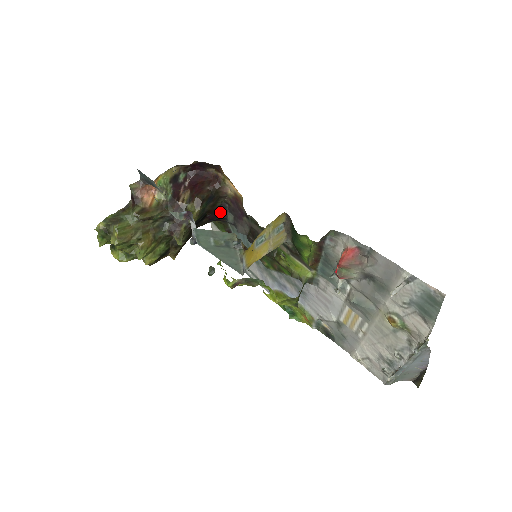
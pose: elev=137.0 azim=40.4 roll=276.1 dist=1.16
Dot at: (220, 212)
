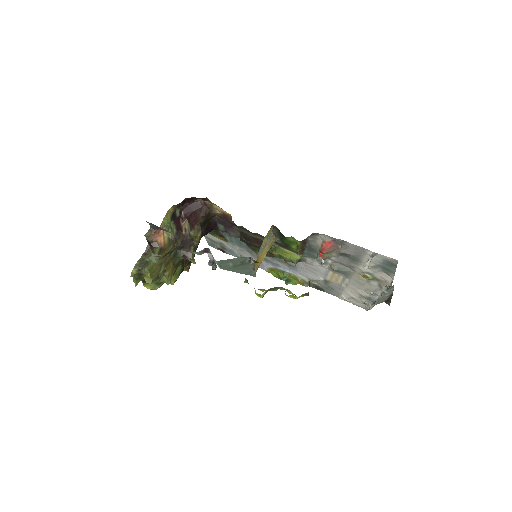
Dot at: (212, 226)
